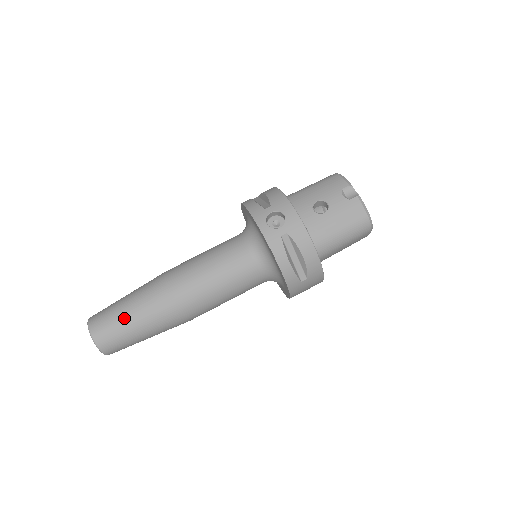
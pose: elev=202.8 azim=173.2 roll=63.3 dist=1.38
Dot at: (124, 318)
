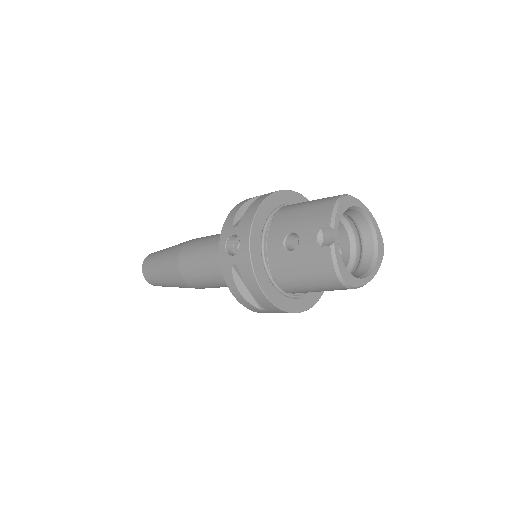
Dot at: (156, 269)
